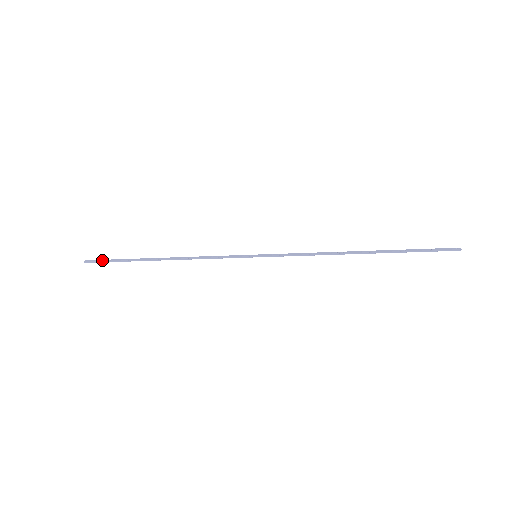
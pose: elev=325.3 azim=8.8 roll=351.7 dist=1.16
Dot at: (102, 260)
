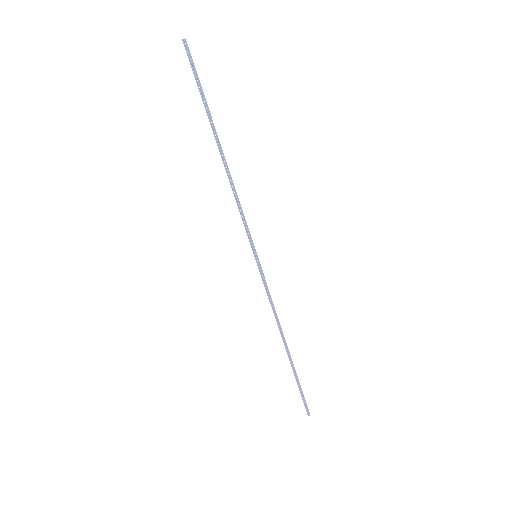
Dot at: (194, 67)
